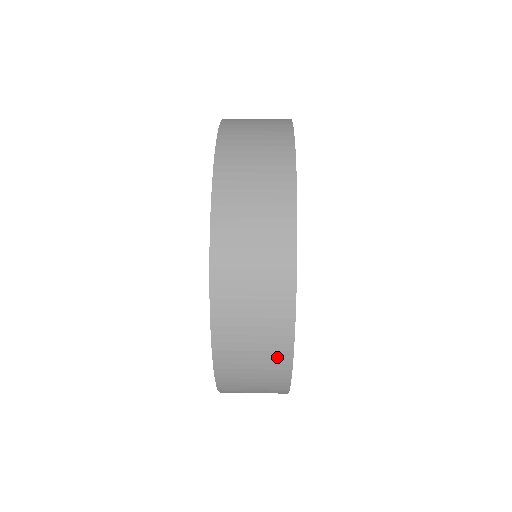
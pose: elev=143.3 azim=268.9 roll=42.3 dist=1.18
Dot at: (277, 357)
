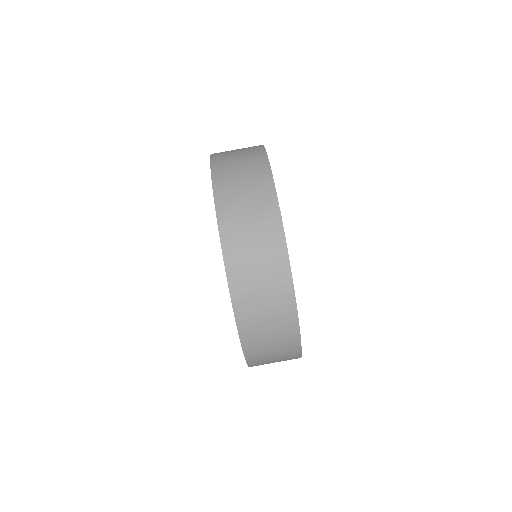
Dot at: occluded
